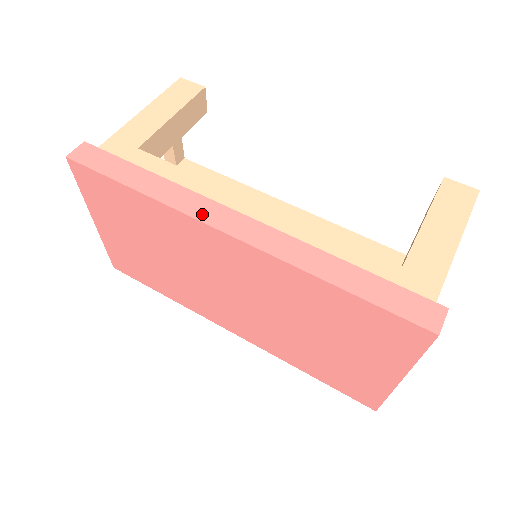
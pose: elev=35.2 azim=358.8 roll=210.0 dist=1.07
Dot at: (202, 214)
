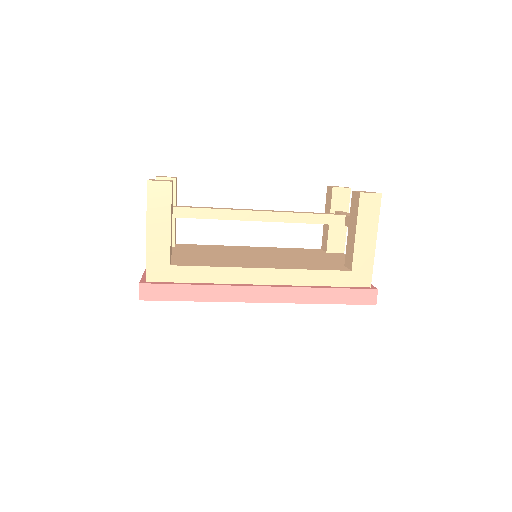
Dot at: (242, 298)
